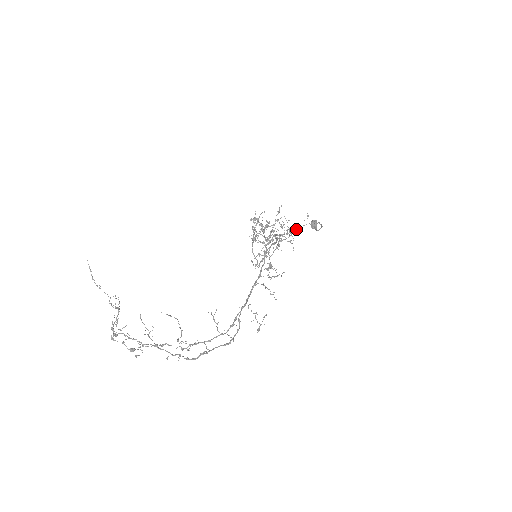
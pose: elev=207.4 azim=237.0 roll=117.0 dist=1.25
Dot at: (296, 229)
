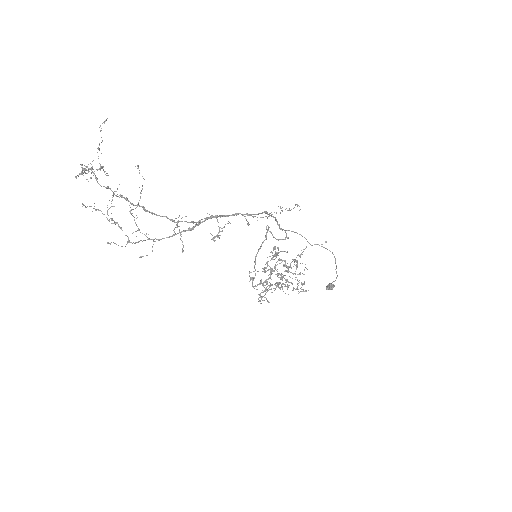
Dot at: occluded
